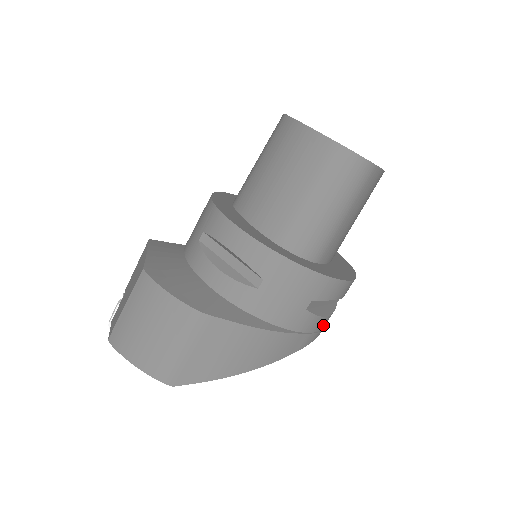
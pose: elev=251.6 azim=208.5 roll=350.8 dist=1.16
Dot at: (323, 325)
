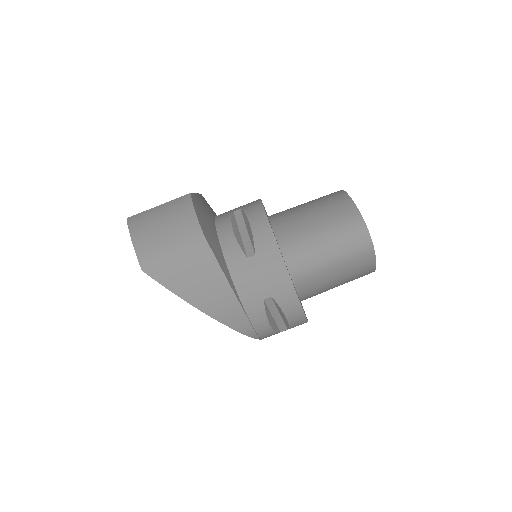
Dot at: (262, 331)
